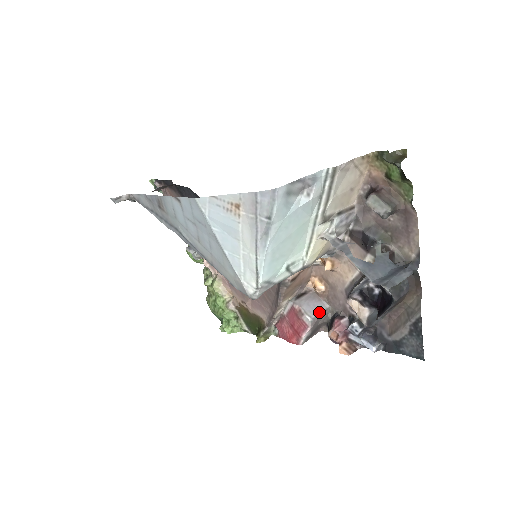
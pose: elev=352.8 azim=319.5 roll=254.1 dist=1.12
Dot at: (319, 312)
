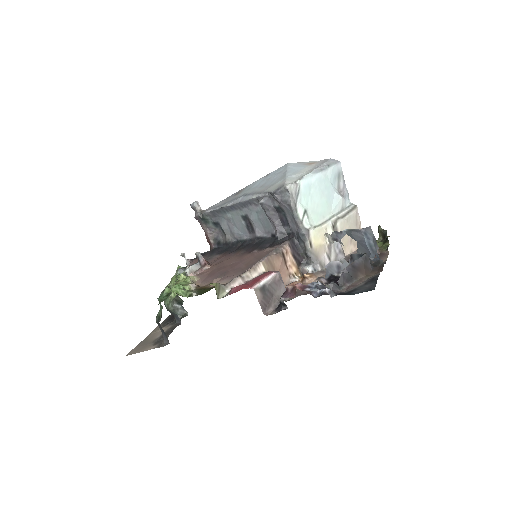
Dot at: (284, 285)
